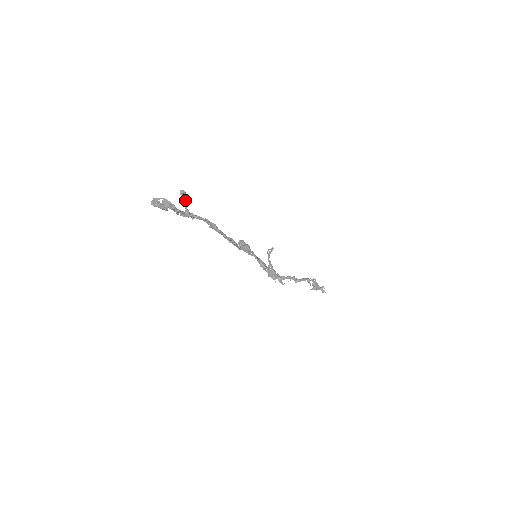
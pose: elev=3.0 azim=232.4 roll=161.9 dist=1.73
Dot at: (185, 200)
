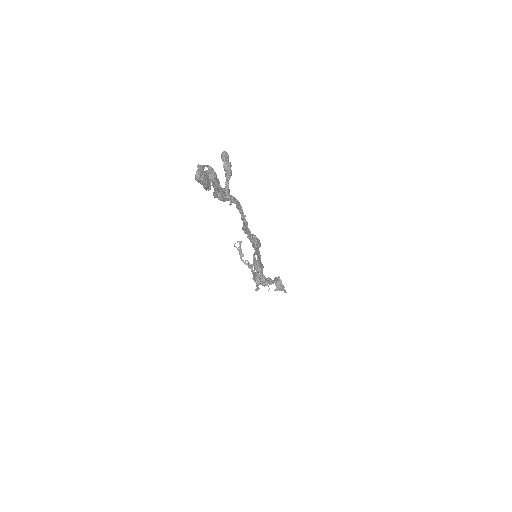
Dot at: (230, 170)
